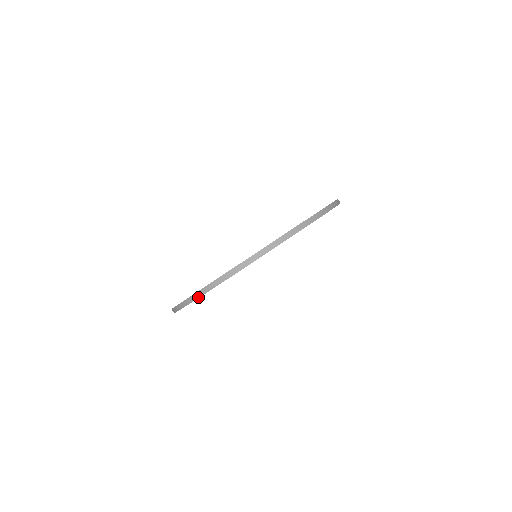
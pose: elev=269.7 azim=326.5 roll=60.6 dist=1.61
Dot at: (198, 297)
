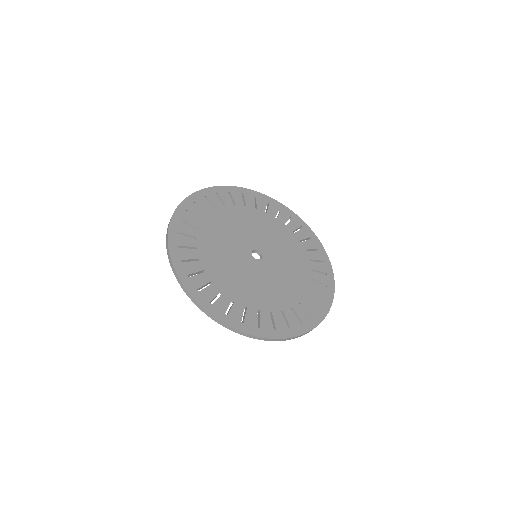
Dot at: (182, 287)
